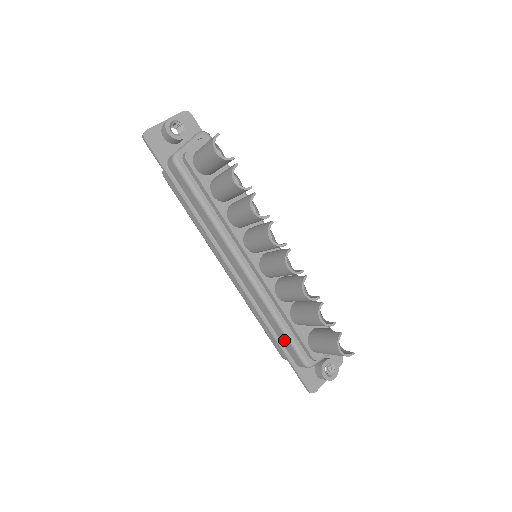
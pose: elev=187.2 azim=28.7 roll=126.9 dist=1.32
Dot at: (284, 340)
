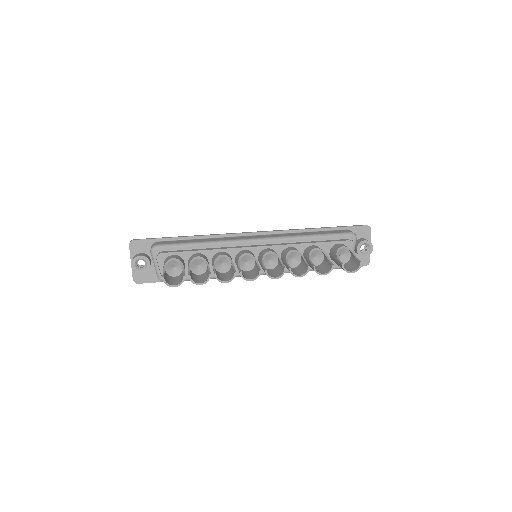
Dot at: occluded
